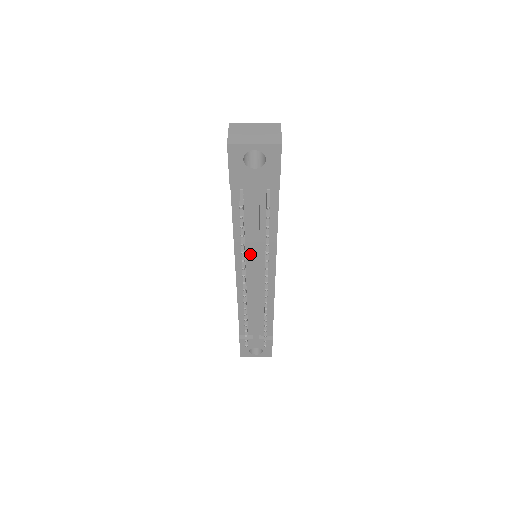
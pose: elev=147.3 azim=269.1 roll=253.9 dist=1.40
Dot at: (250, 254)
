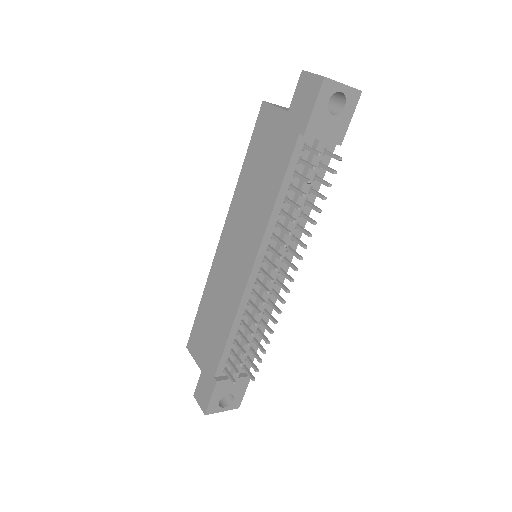
Dot at: occluded
